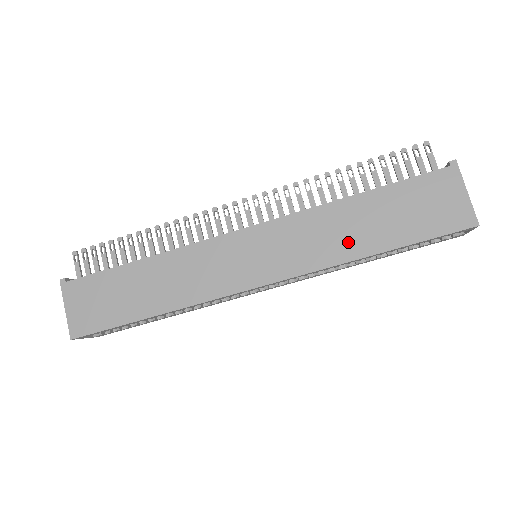
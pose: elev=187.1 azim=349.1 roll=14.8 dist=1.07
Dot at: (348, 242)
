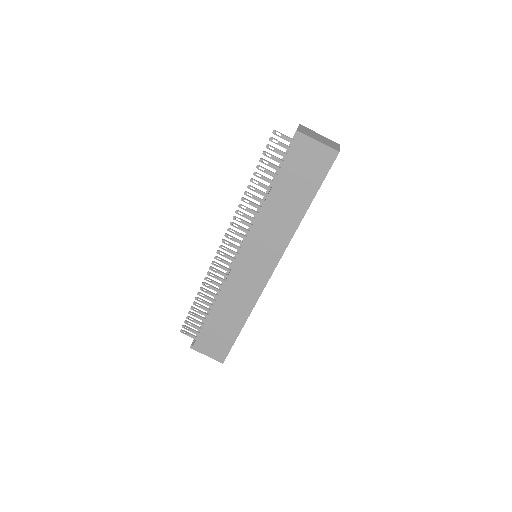
Dot at: (289, 217)
